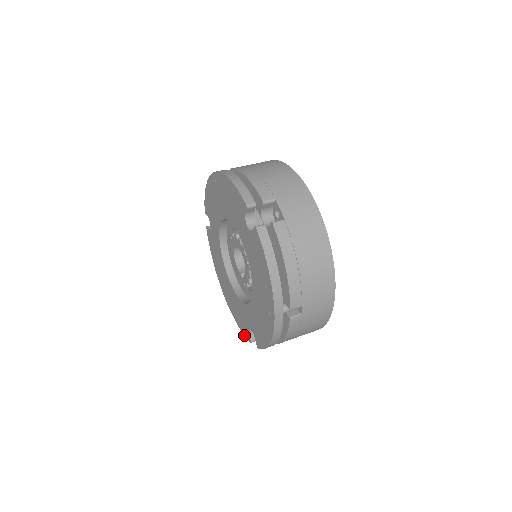
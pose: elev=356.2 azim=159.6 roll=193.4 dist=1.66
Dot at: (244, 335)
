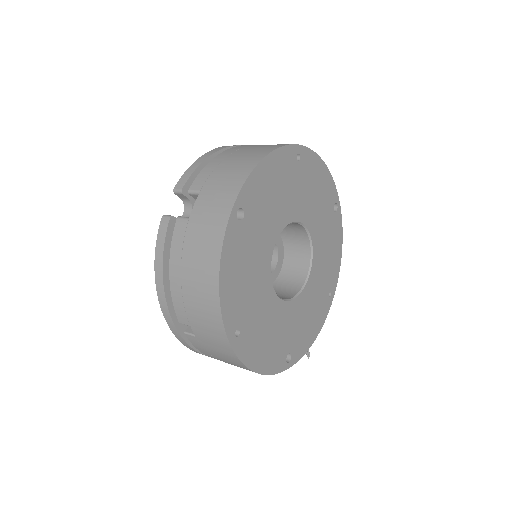
Dot at: occluded
